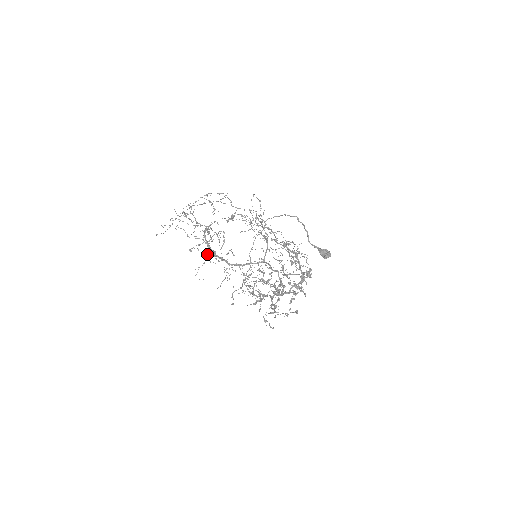
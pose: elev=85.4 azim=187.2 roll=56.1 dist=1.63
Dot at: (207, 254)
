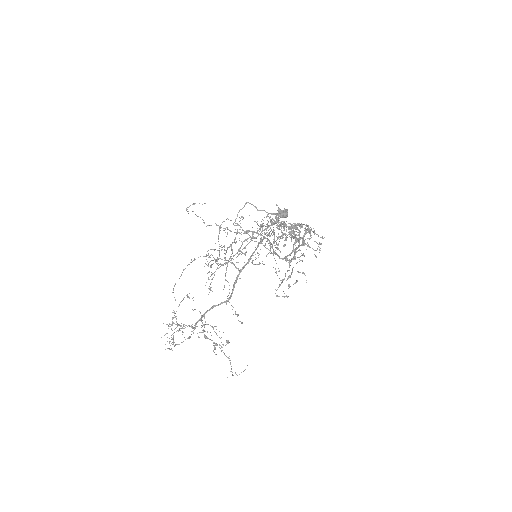
Dot at: (224, 354)
